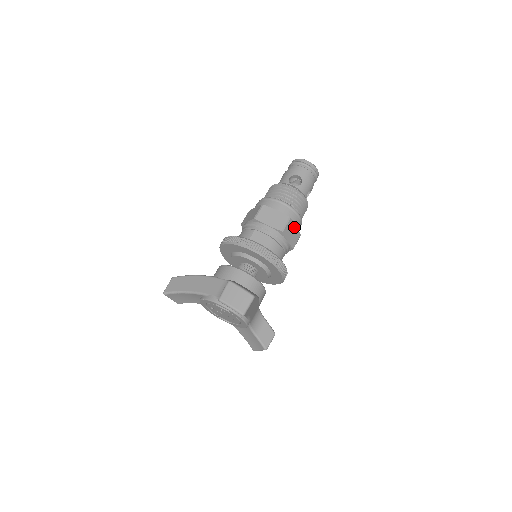
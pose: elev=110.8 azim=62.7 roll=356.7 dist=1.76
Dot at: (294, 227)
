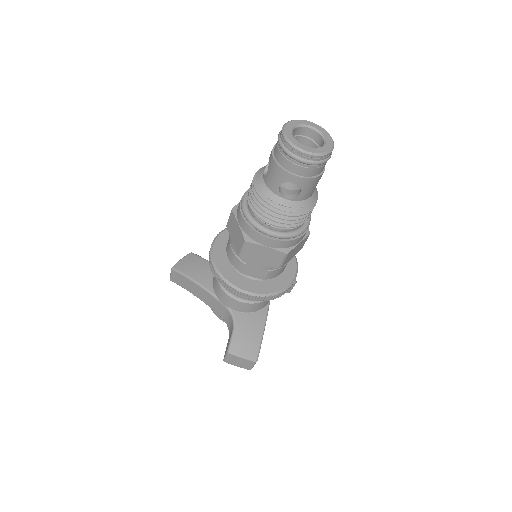
Dot at: (297, 246)
